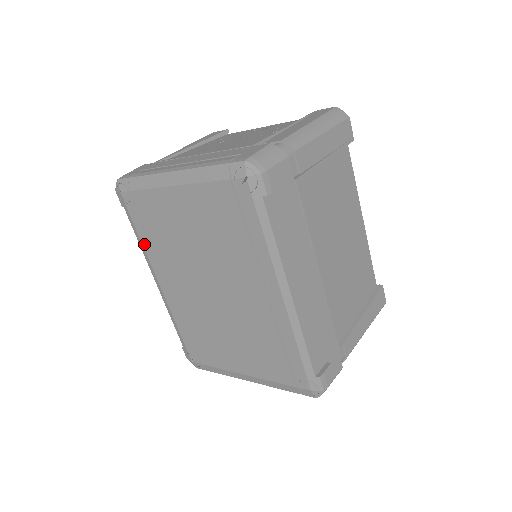
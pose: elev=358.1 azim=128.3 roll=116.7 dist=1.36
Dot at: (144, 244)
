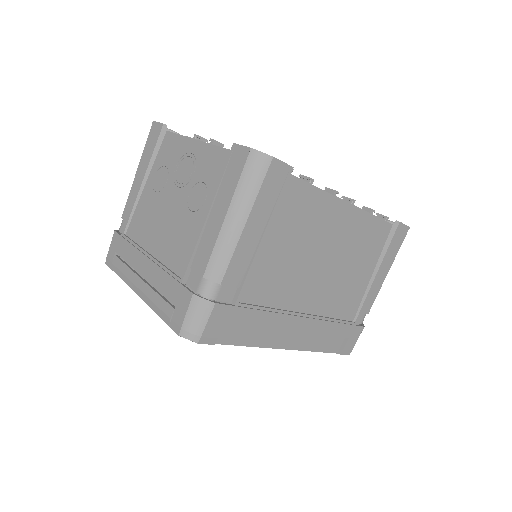
Dot at: occluded
